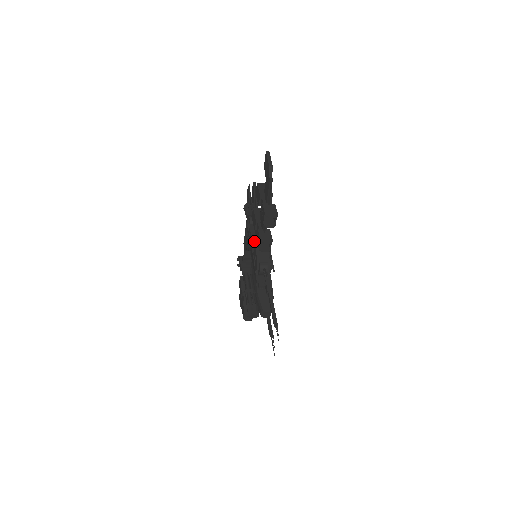
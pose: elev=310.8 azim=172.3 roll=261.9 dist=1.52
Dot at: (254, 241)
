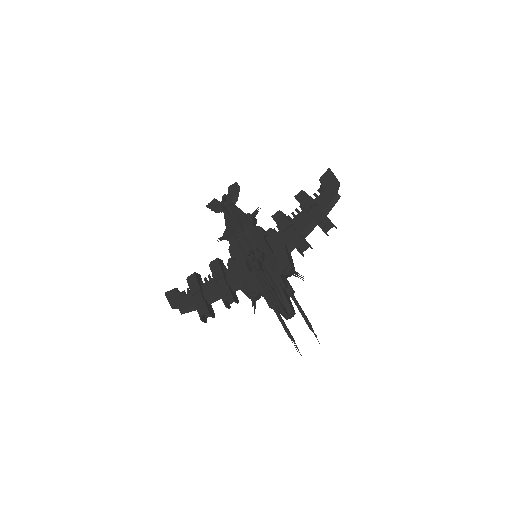
Dot at: (267, 241)
